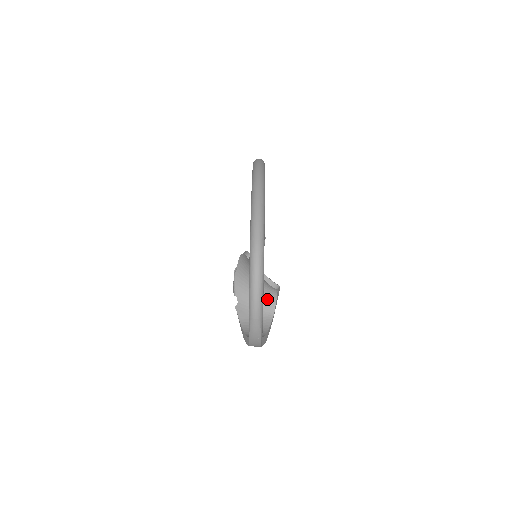
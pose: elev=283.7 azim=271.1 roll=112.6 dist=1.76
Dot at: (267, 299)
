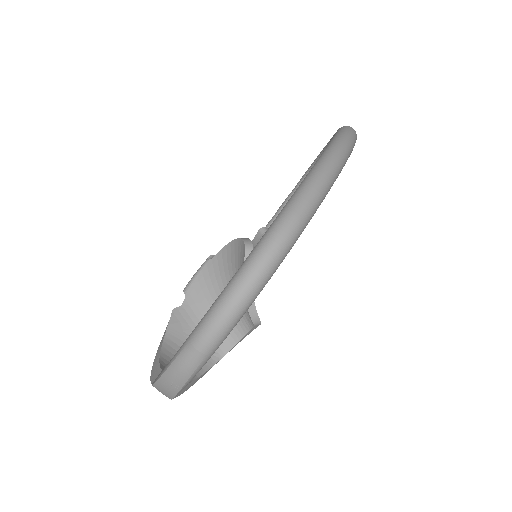
Dot at: occluded
